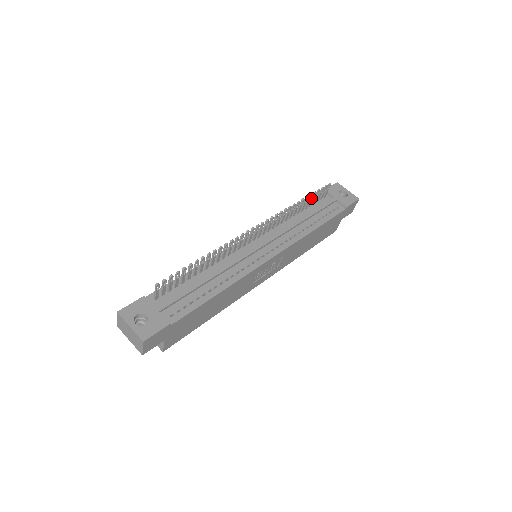
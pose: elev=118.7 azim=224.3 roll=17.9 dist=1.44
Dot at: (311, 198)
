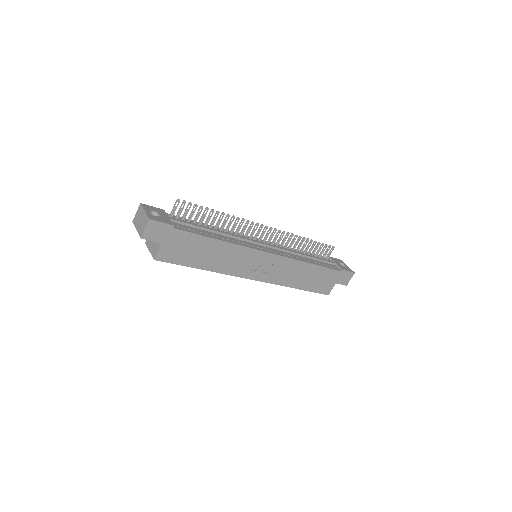
Dot at: (315, 247)
